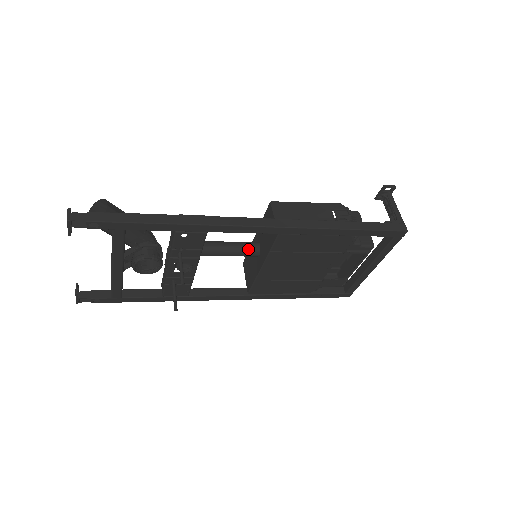
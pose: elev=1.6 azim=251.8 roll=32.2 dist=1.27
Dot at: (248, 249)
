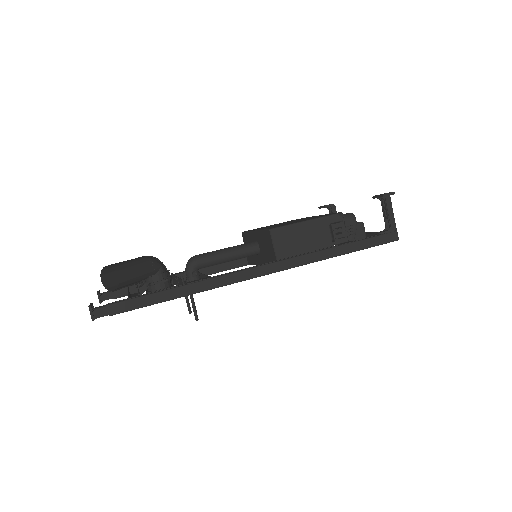
Dot at: (249, 254)
